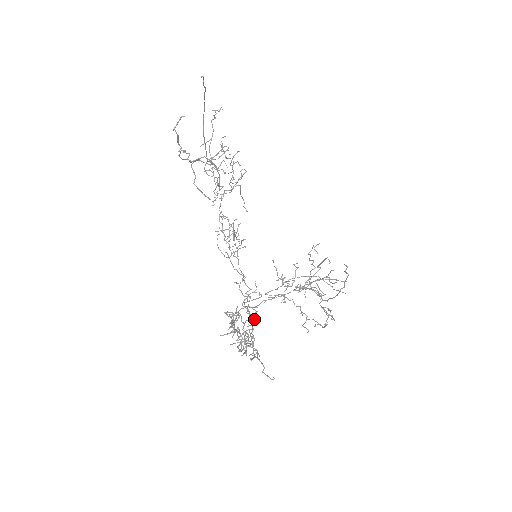
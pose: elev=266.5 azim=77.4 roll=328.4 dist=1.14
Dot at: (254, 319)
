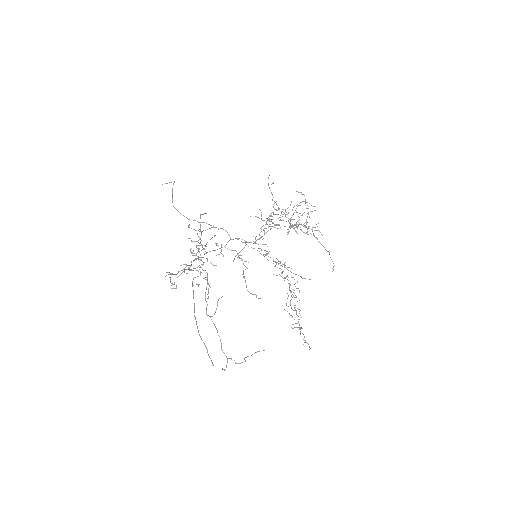
Dot at: occluded
